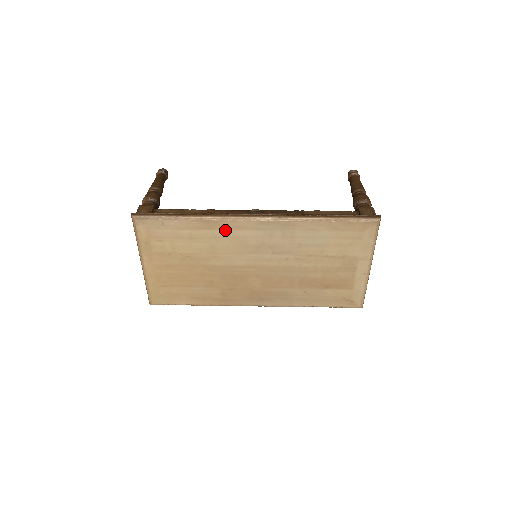
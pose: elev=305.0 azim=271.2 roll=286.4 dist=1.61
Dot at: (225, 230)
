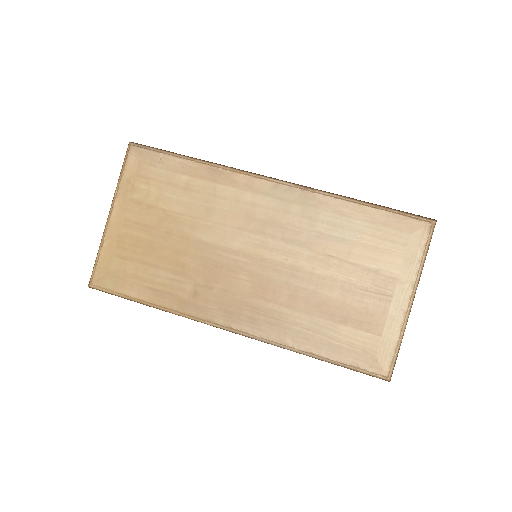
Dot at: (232, 188)
